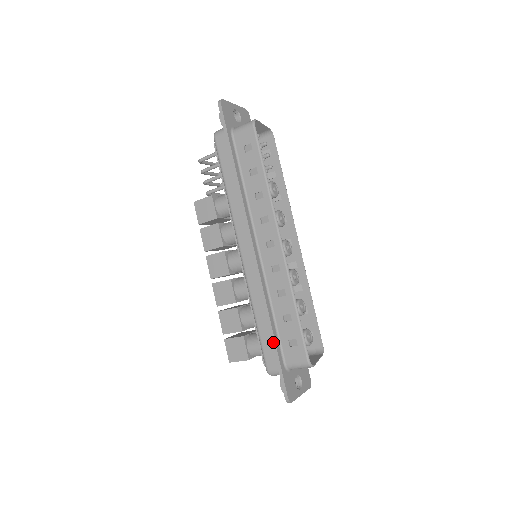
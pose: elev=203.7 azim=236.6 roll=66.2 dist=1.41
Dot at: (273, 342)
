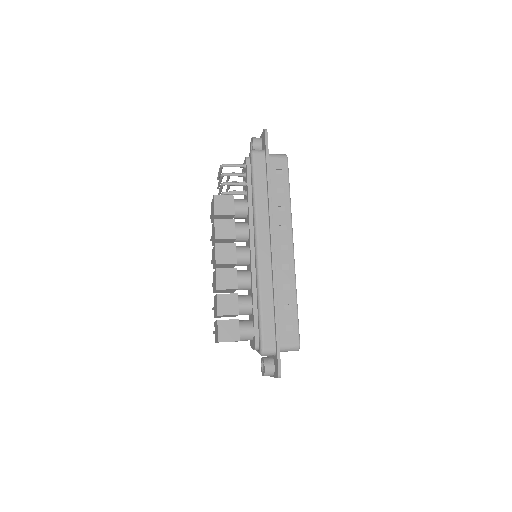
Dot at: (277, 324)
